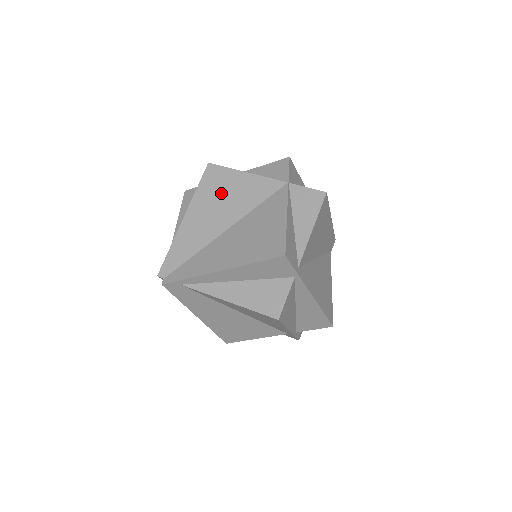
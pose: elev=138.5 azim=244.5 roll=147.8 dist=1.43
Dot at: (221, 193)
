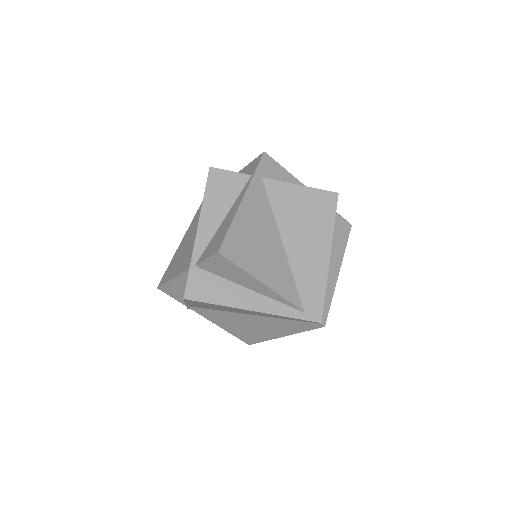
Dot at: occluded
